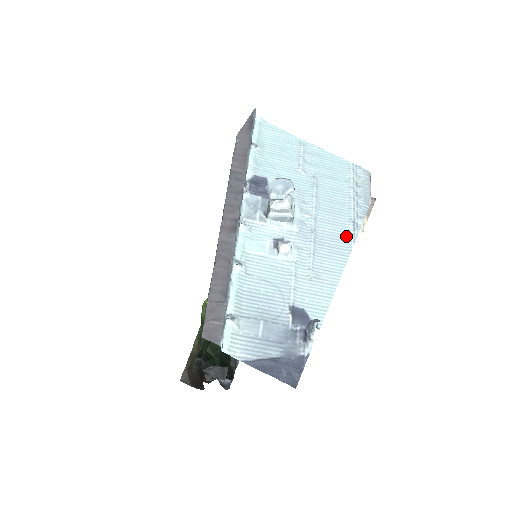
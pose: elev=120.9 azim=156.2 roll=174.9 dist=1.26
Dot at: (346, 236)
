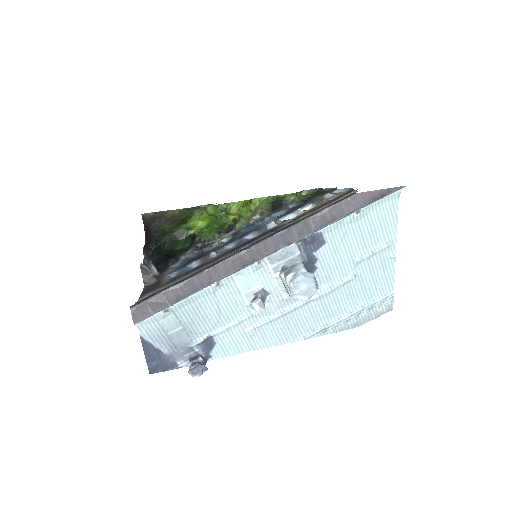
Dot at: (307, 331)
